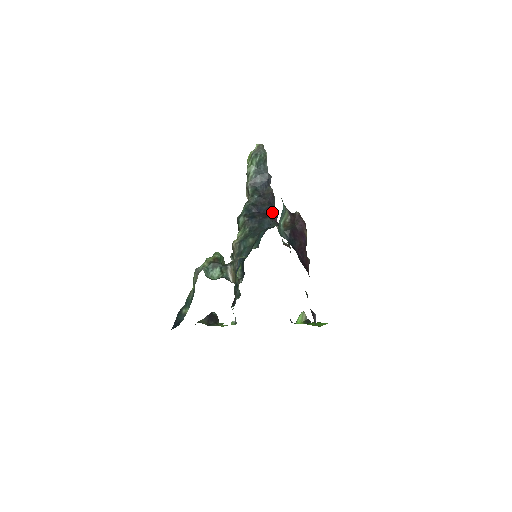
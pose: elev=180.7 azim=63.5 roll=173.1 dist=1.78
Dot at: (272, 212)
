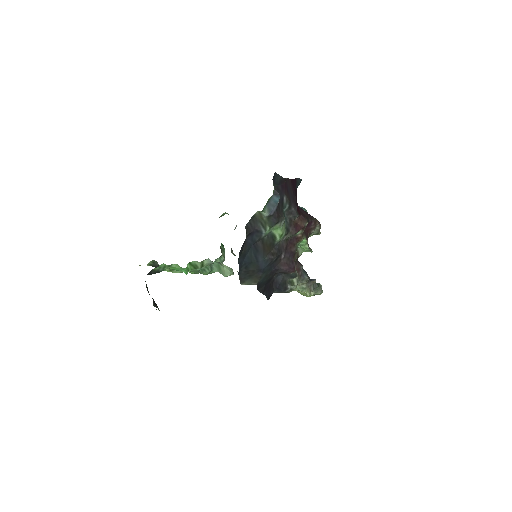
Dot at: occluded
